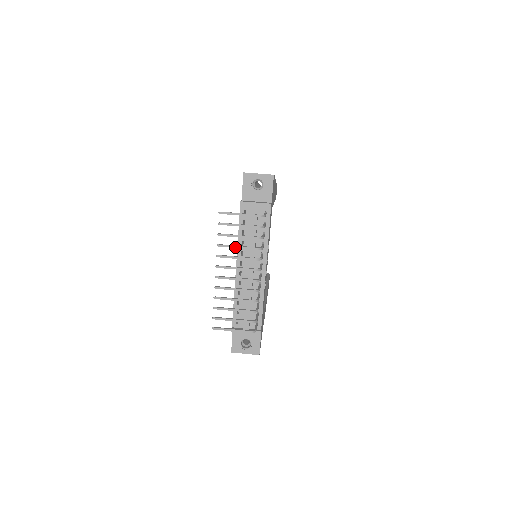
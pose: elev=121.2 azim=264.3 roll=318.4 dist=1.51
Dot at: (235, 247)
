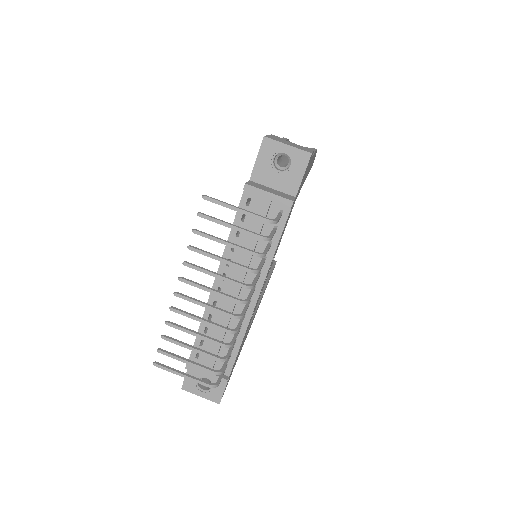
Dot at: (215, 258)
